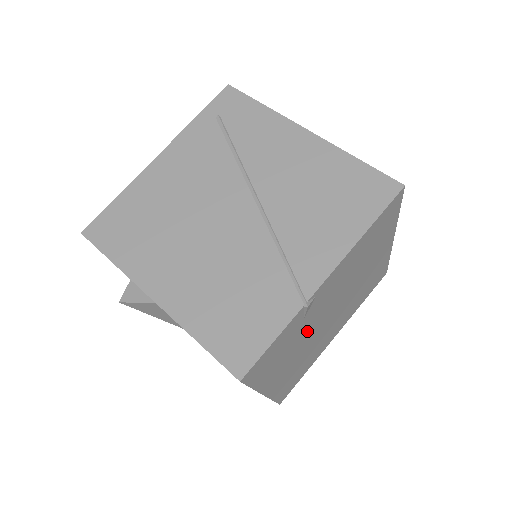
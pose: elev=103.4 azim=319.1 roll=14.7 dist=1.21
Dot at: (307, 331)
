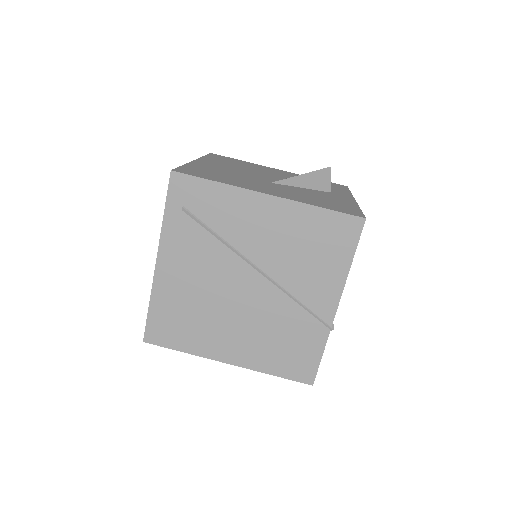
Dot at: occluded
